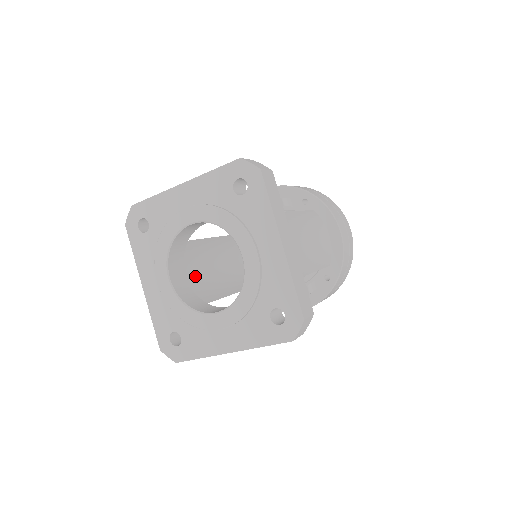
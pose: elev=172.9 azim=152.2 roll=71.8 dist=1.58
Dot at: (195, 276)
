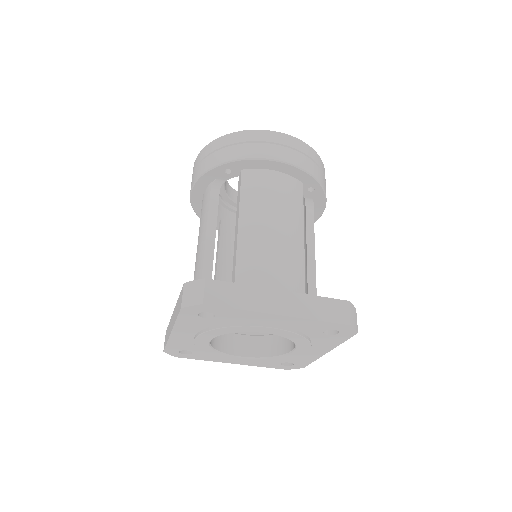
Dot at: occluded
